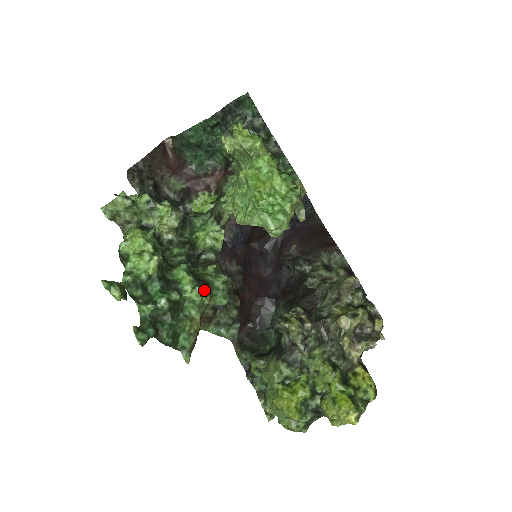
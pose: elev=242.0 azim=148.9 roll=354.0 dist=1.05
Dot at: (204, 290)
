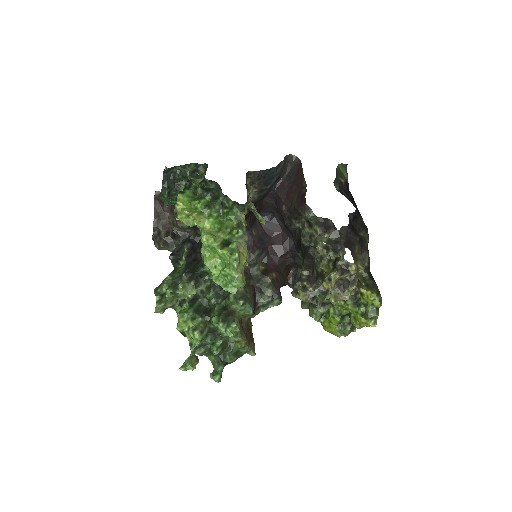
Dot at: (232, 326)
